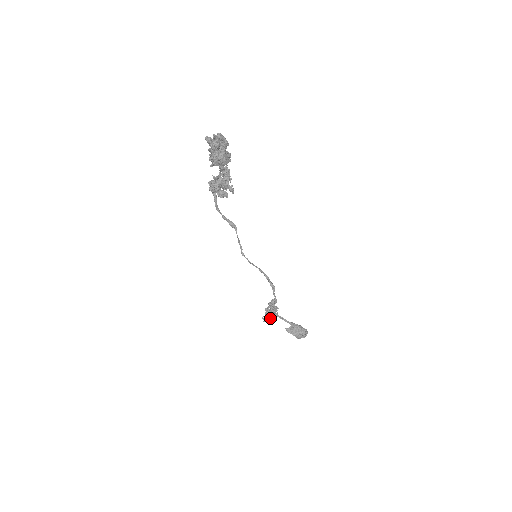
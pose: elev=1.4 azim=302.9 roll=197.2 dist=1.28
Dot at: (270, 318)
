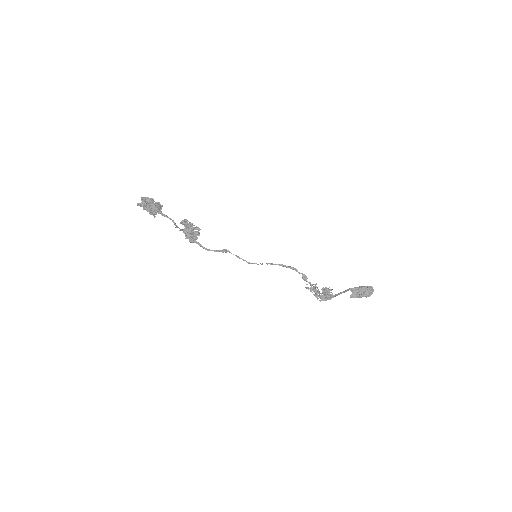
Dot at: (317, 292)
